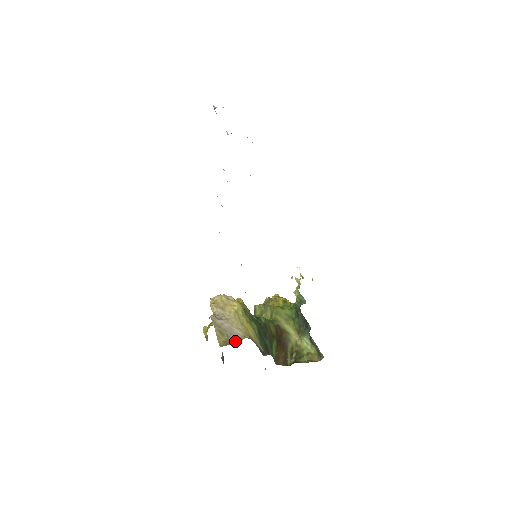
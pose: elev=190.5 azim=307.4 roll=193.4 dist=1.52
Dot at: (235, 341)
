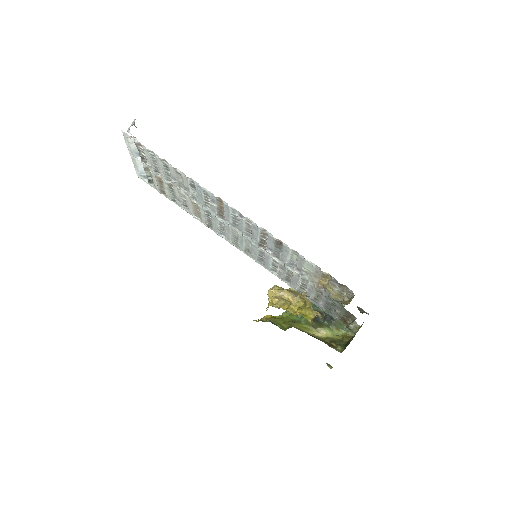
Dot at: occluded
